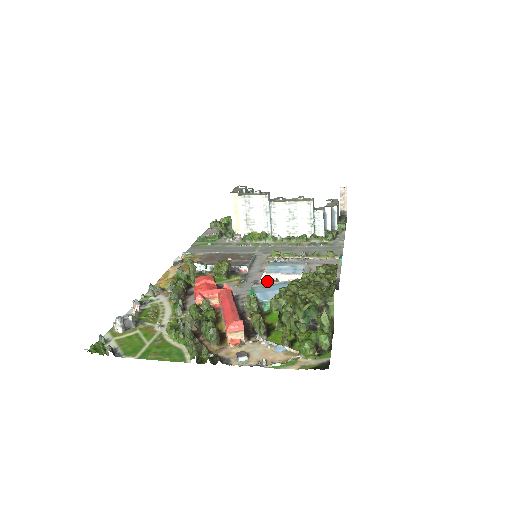
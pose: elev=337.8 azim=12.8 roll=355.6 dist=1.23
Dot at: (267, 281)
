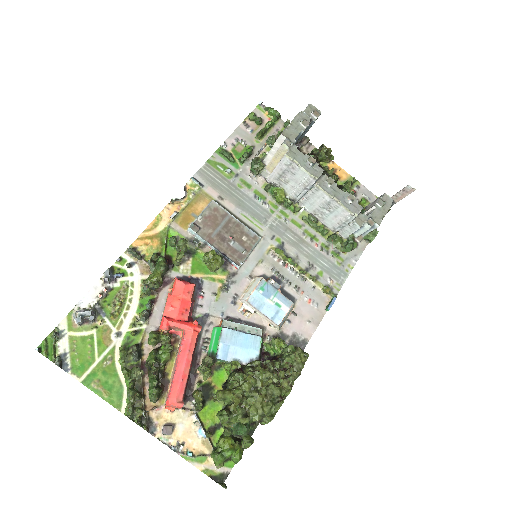
Dot at: (244, 309)
